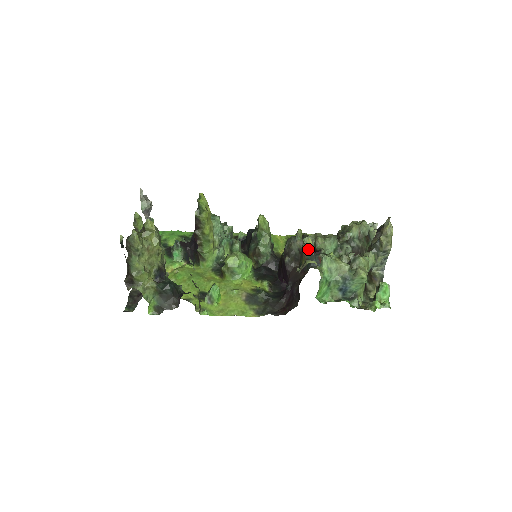
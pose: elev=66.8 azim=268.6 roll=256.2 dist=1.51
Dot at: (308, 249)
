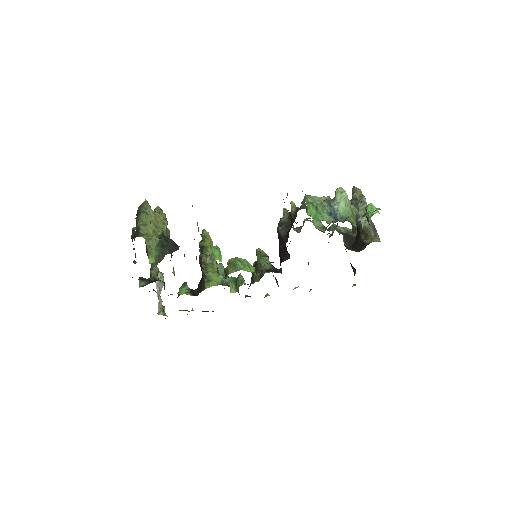
Dot at: (293, 207)
